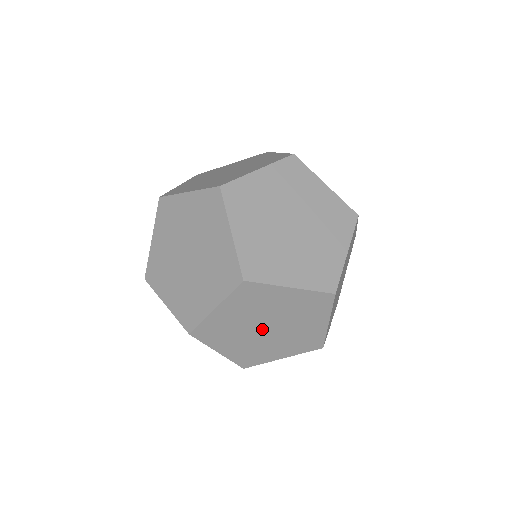
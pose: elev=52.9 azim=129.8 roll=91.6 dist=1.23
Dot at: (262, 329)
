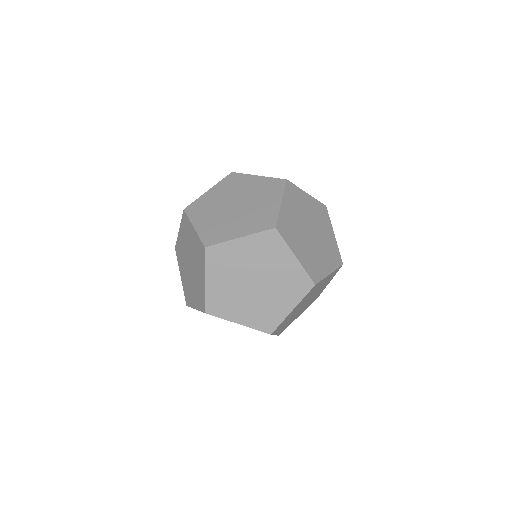
Dot at: (250, 281)
